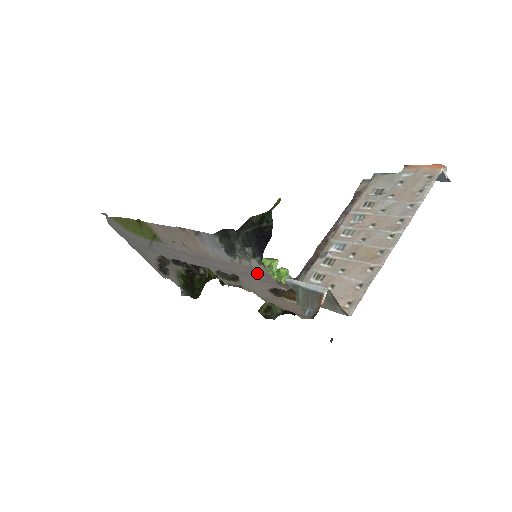
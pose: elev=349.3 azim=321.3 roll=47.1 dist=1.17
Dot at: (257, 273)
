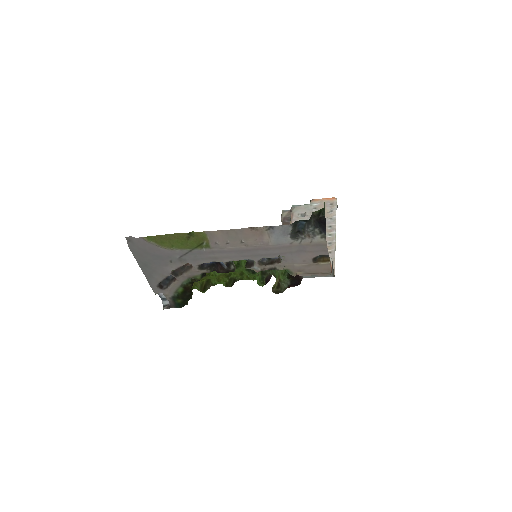
Dot at: (313, 246)
